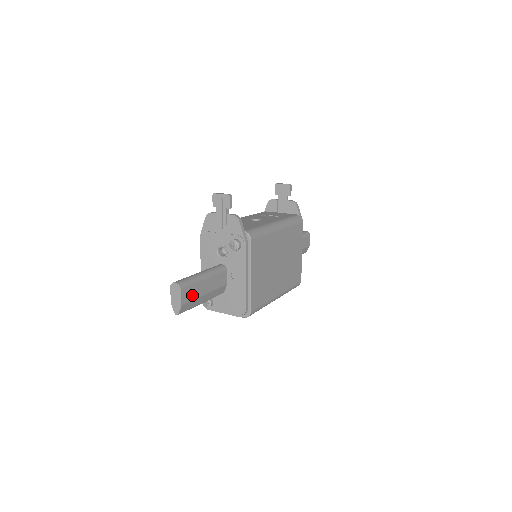
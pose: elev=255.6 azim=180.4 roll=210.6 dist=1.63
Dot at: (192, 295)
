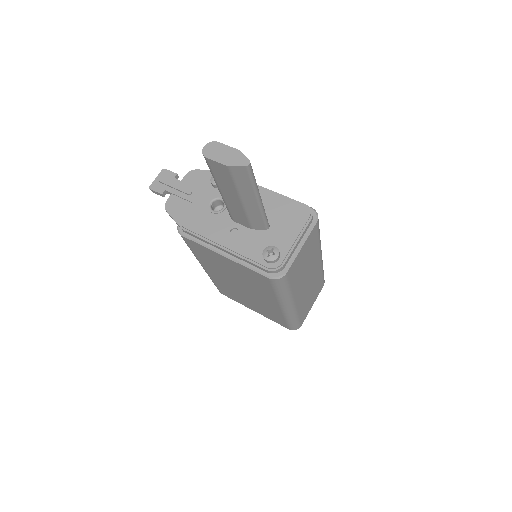
Dot at: occluded
